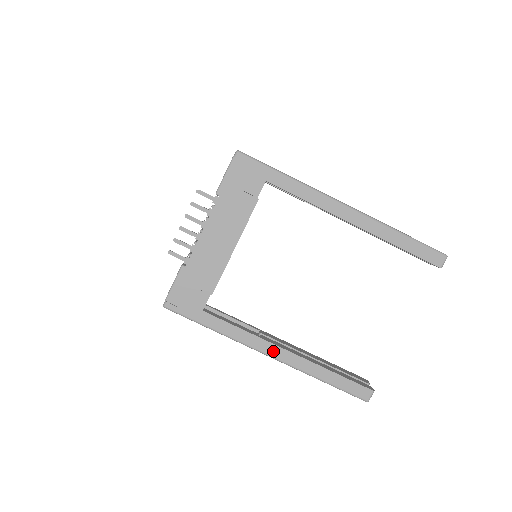
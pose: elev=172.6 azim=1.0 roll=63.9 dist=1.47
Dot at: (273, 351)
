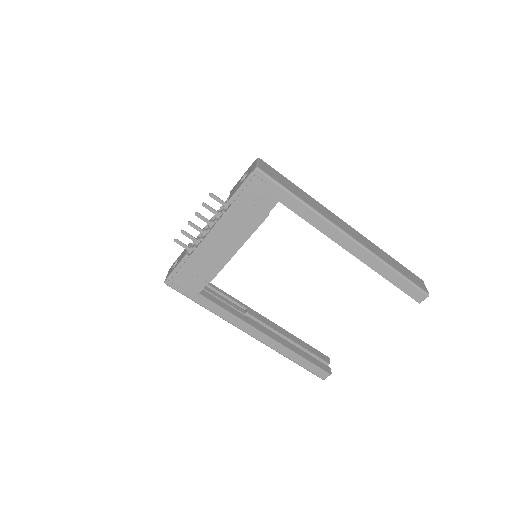
Dot at: (254, 333)
